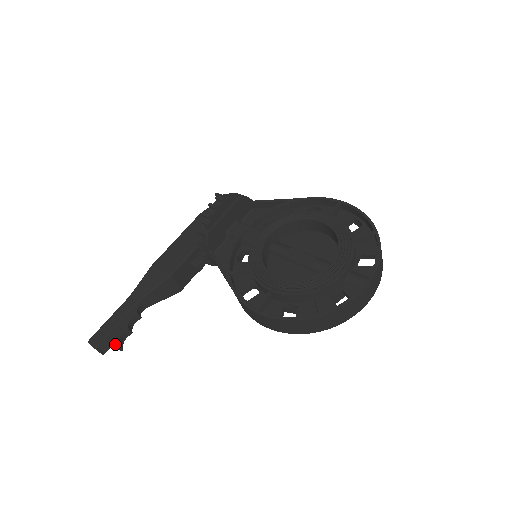
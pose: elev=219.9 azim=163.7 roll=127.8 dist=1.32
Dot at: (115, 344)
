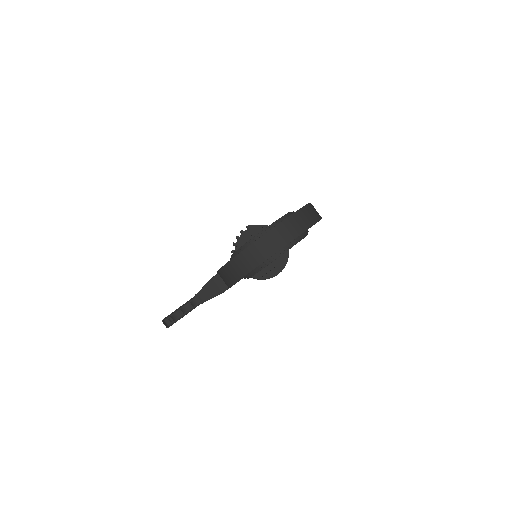
Dot at: (169, 317)
